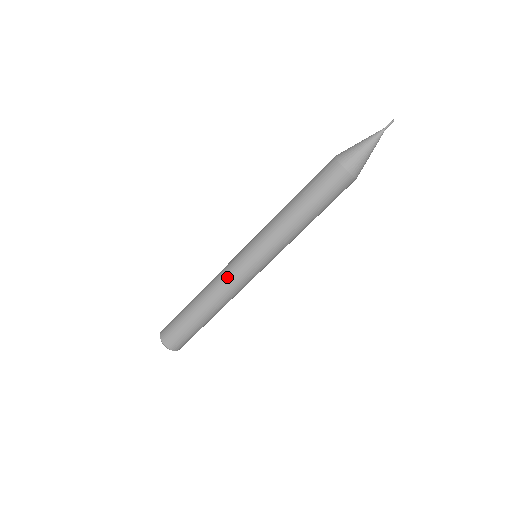
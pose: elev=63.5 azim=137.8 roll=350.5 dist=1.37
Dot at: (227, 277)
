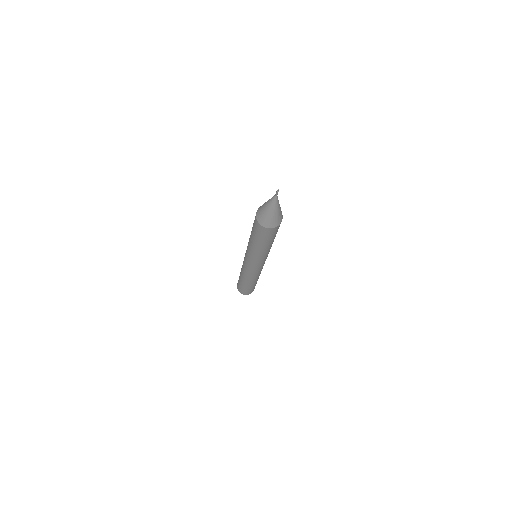
Dot at: occluded
